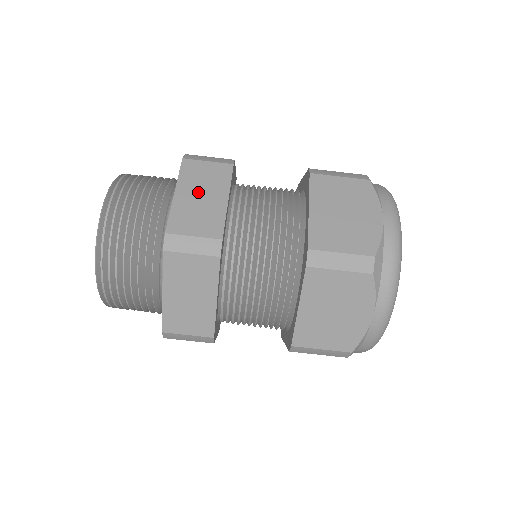
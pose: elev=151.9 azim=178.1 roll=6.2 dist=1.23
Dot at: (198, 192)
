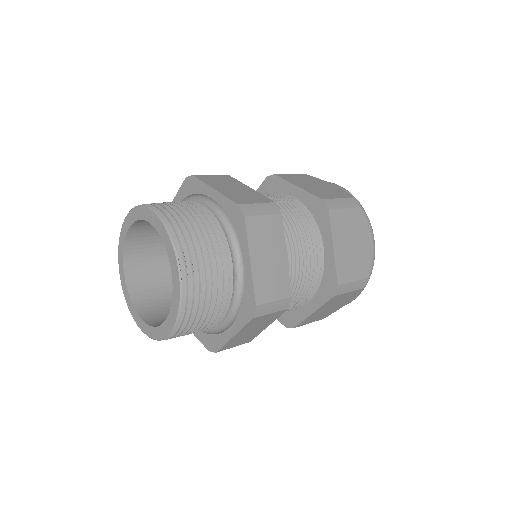
Dot at: (228, 187)
